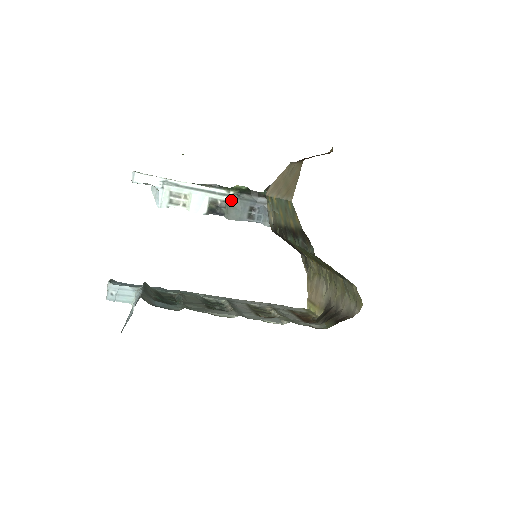
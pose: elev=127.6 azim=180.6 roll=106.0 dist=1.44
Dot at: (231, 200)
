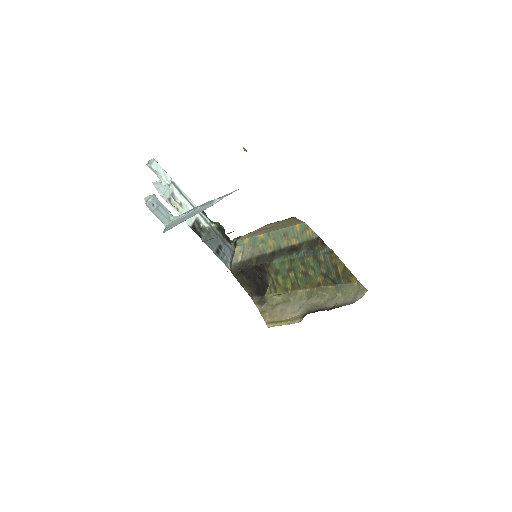
Dot at: (210, 230)
